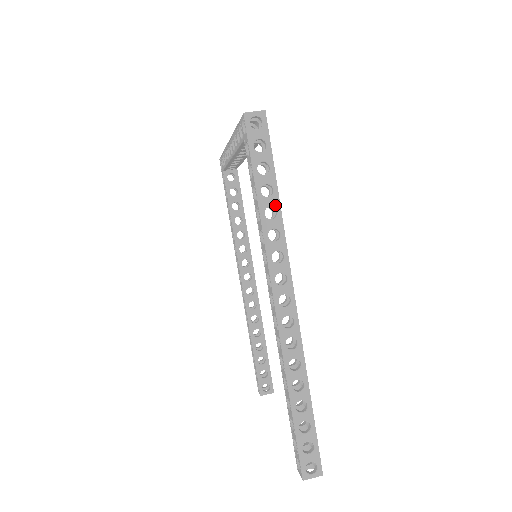
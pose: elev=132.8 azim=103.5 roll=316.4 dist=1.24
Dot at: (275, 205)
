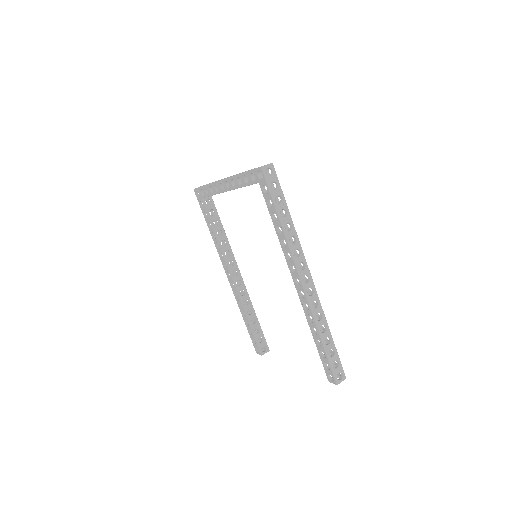
Dot at: (290, 221)
